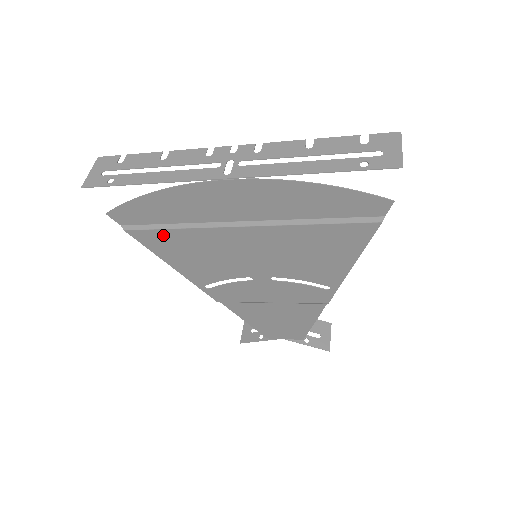
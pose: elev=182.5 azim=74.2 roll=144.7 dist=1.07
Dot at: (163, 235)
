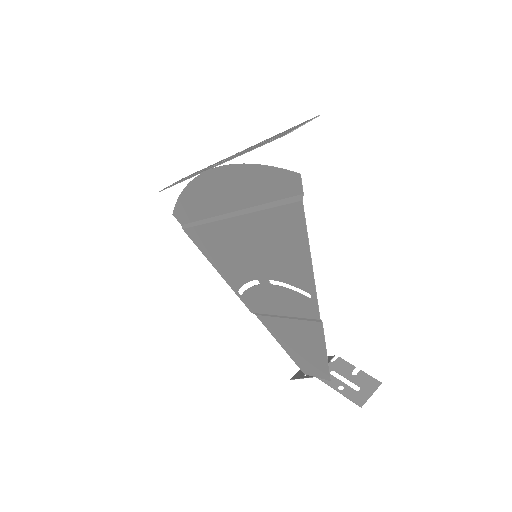
Dot at: (199, 232)
